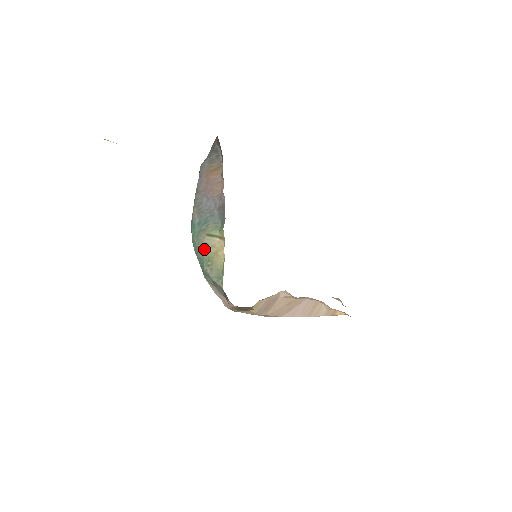
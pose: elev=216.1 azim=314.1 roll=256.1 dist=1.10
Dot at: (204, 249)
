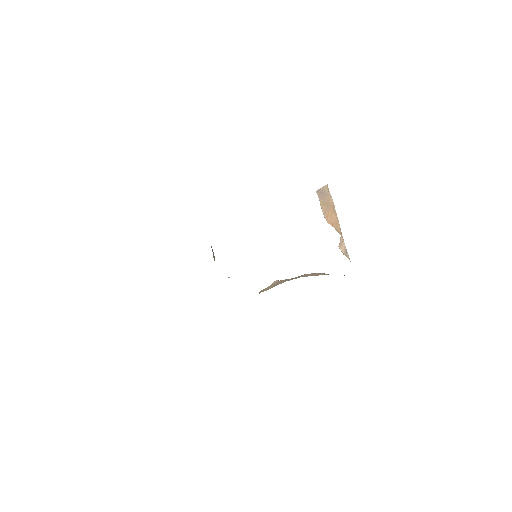
Dot at: occluded
